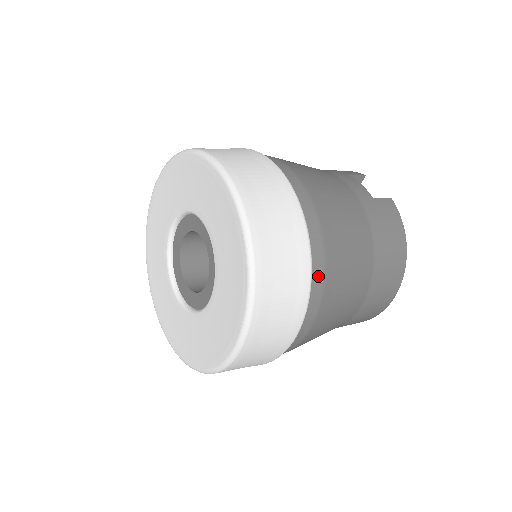
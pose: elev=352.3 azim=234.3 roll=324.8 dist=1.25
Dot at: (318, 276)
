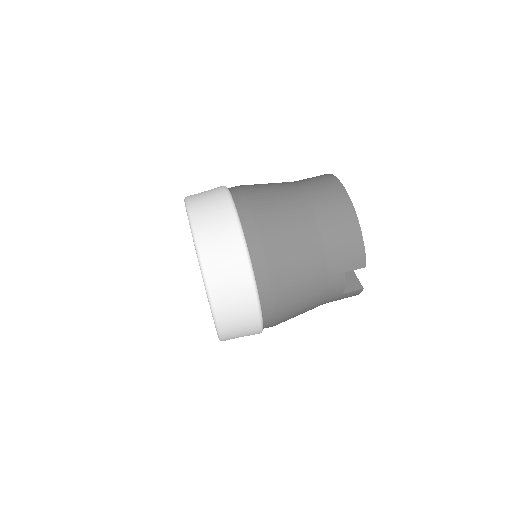
Dot at: occluded
